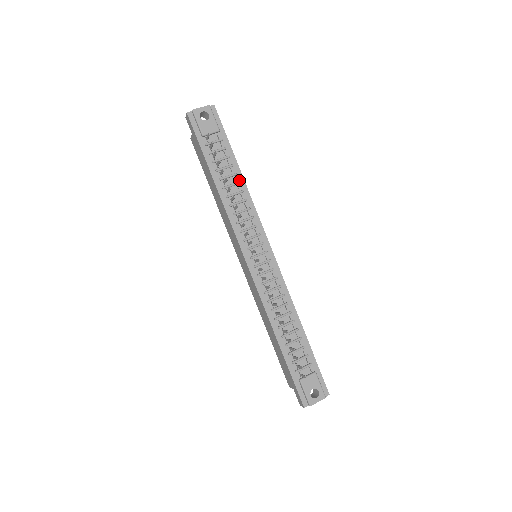
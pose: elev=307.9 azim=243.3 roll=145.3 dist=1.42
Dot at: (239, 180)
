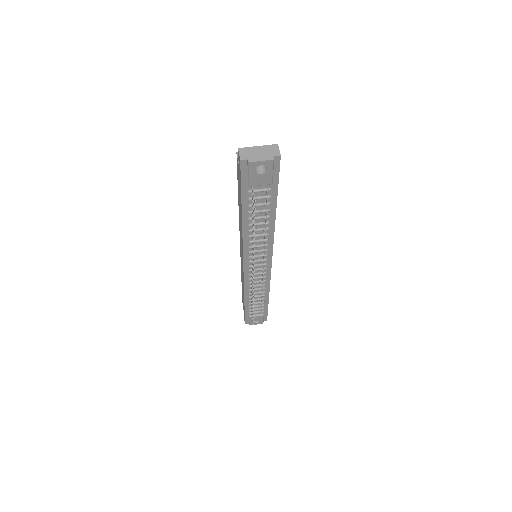
Dot at: (270, 220)
